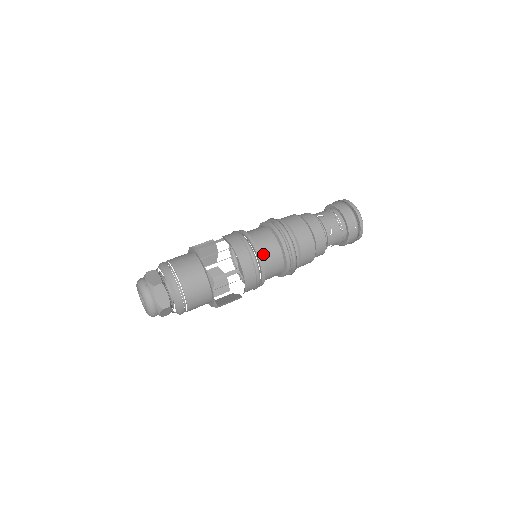
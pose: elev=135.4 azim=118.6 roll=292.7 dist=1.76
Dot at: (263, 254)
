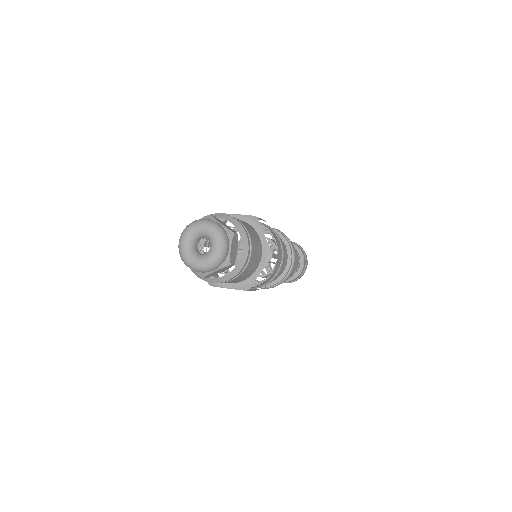
Dot at: occluded
